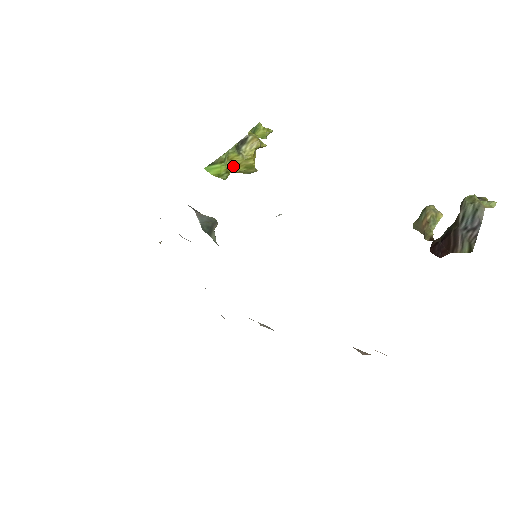
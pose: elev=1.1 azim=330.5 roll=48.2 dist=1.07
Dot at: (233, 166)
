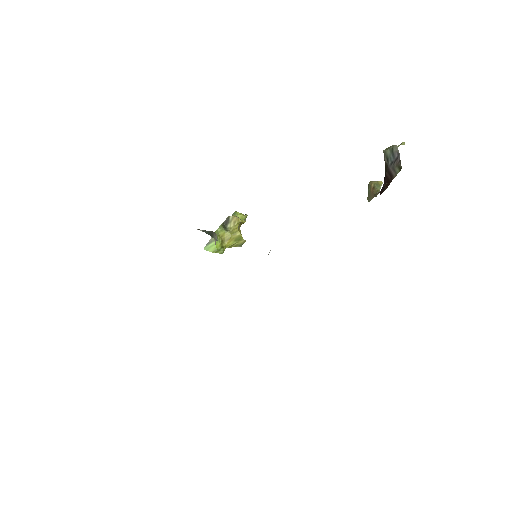
Dot at: (225, 242)
